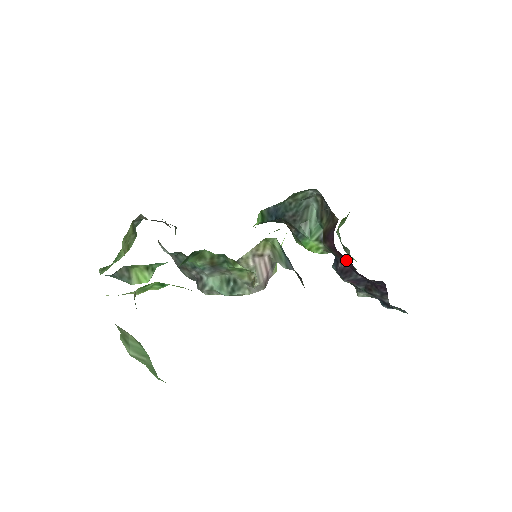
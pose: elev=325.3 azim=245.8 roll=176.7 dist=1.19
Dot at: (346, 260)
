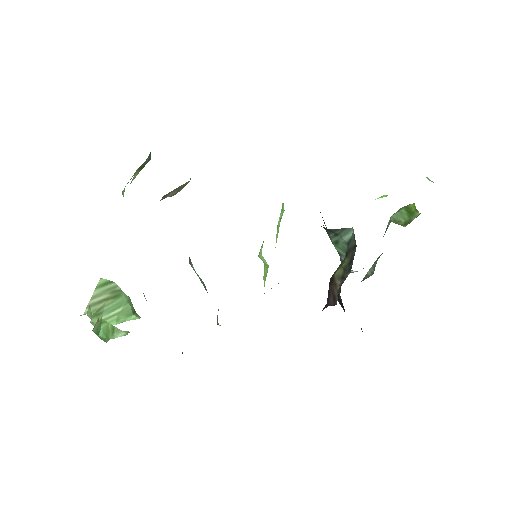
Dot at: occluded
